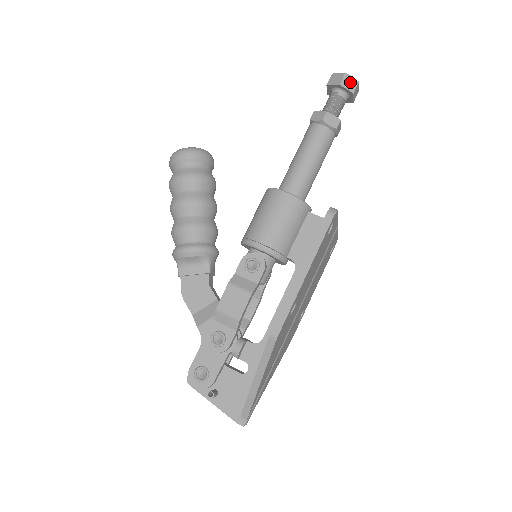
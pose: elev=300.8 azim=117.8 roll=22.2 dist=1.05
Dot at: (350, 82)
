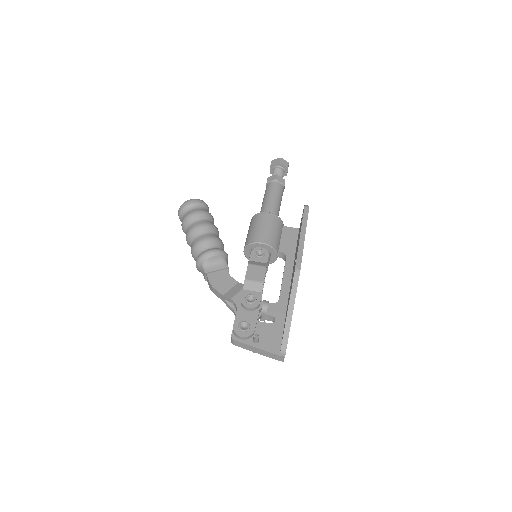
Dot at: (284, 162)
